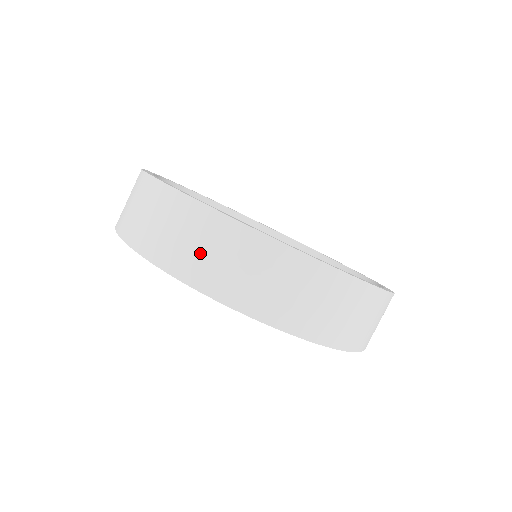
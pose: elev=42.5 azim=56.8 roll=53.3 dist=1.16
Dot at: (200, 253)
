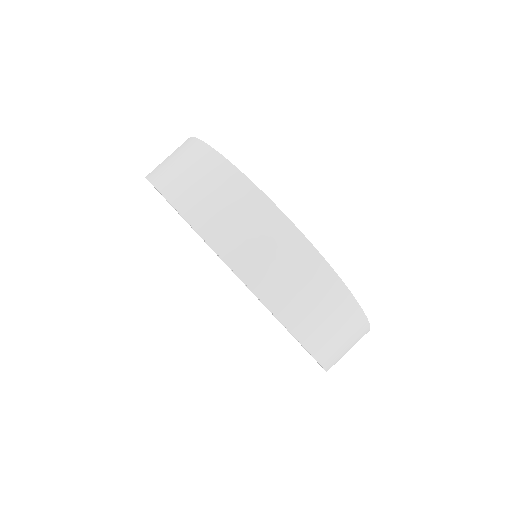
Dot at: (182, 173)
